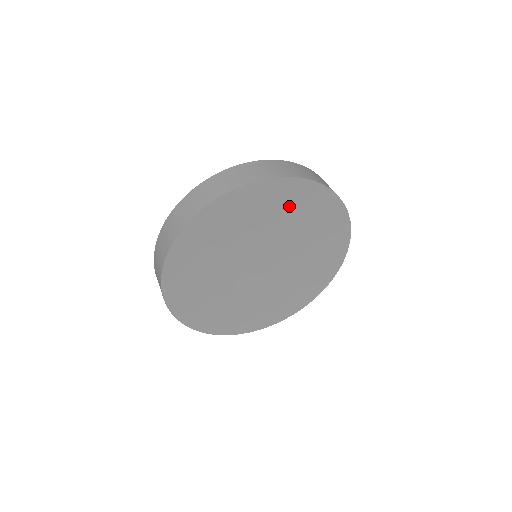
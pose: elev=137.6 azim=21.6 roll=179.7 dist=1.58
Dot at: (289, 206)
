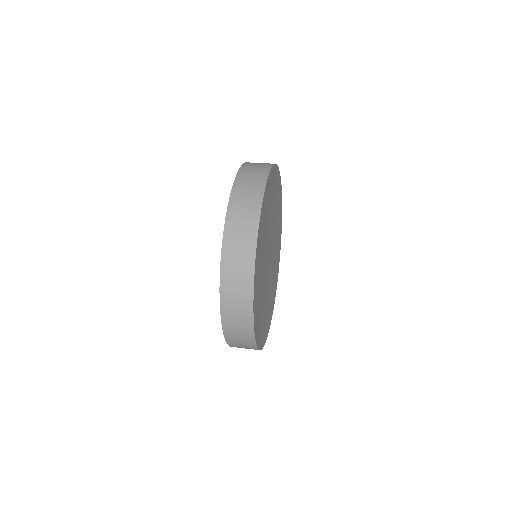
Dot at: (275, 195)
